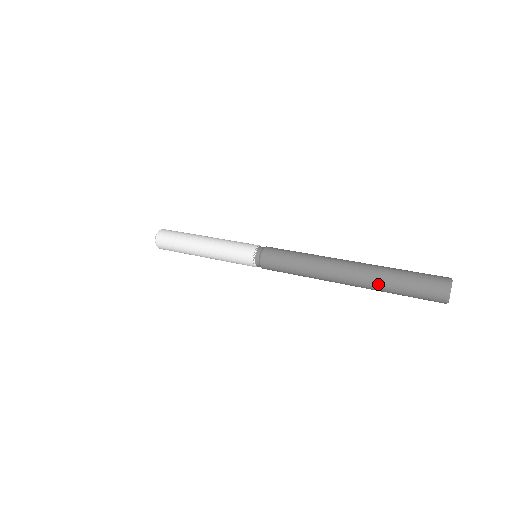
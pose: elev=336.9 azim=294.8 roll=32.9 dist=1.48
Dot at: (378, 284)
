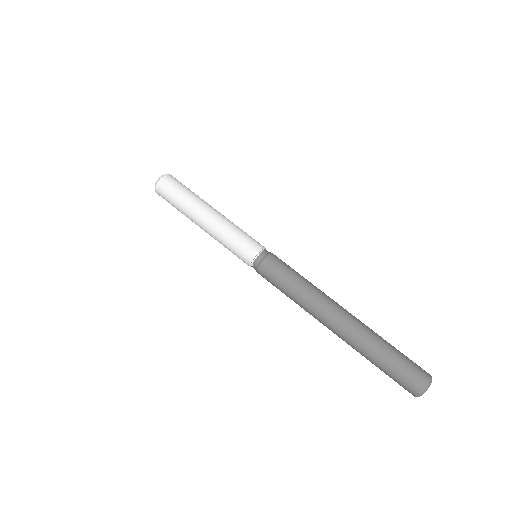
Dot at: occluded
